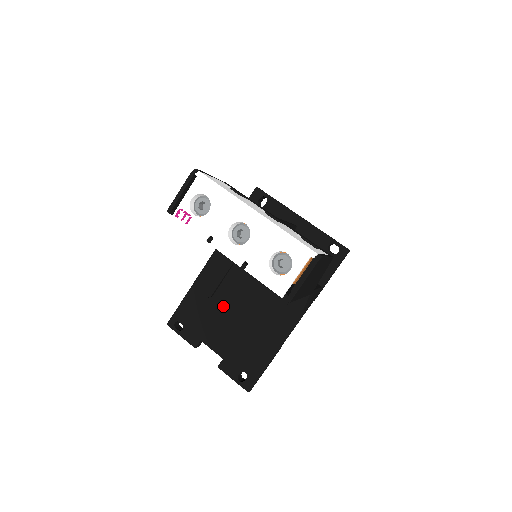
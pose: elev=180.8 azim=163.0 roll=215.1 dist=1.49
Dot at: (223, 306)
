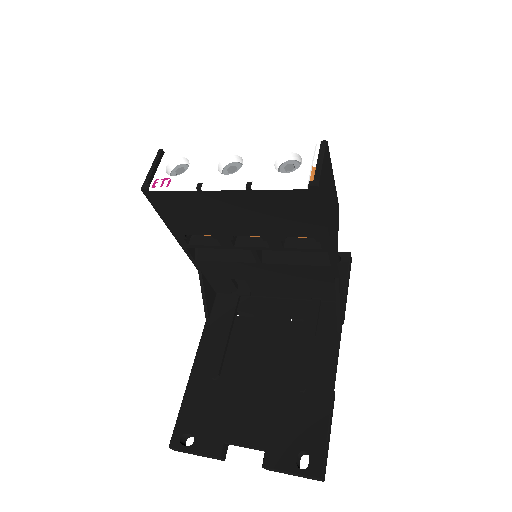
Dot at: (238, 381)
